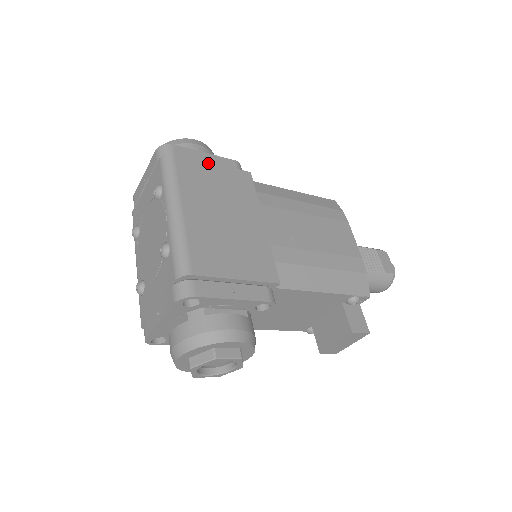
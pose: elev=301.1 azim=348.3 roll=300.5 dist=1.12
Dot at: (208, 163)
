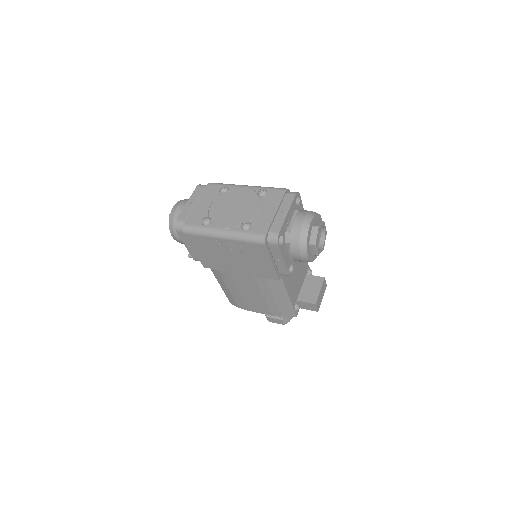
Dot at: occluded
